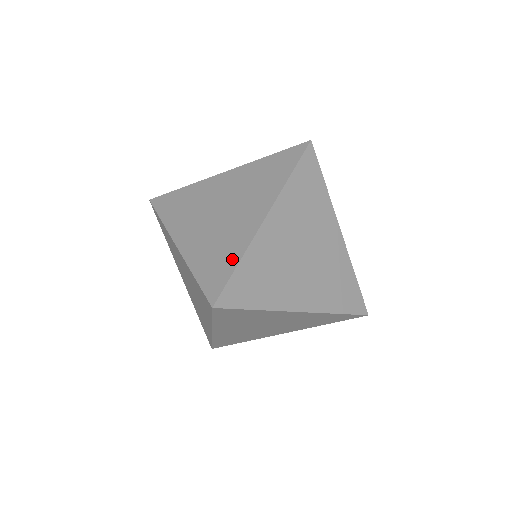
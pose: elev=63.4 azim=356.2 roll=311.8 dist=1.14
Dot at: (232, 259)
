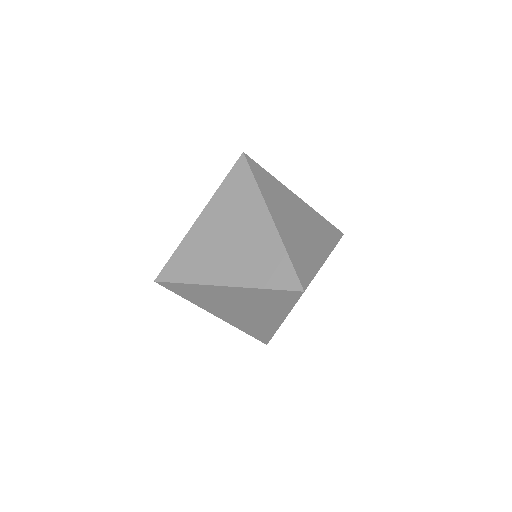
Dot at: occluded
